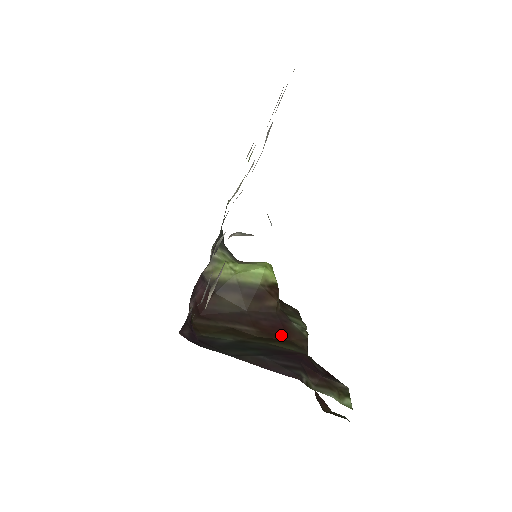
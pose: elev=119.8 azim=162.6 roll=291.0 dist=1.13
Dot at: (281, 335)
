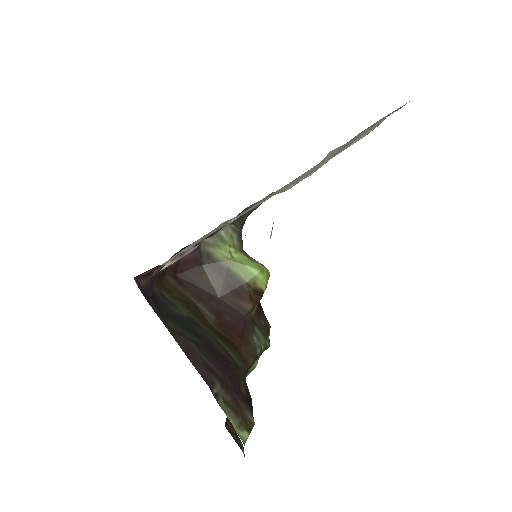
Dot at: (234, 338)
